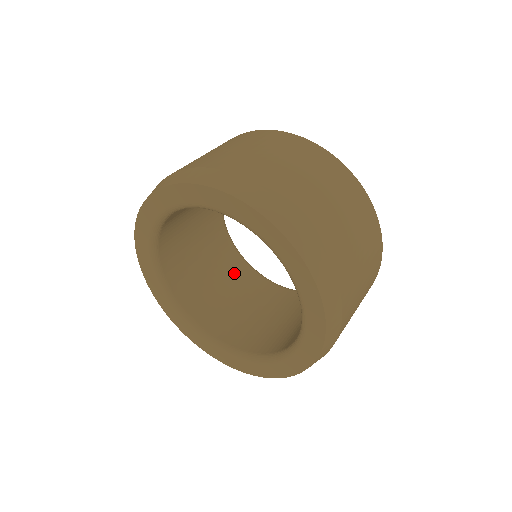
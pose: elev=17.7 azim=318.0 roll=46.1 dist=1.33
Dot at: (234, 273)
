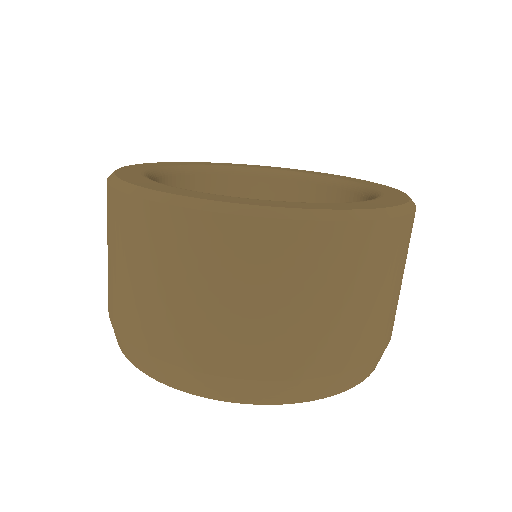
Dot at: occluded
